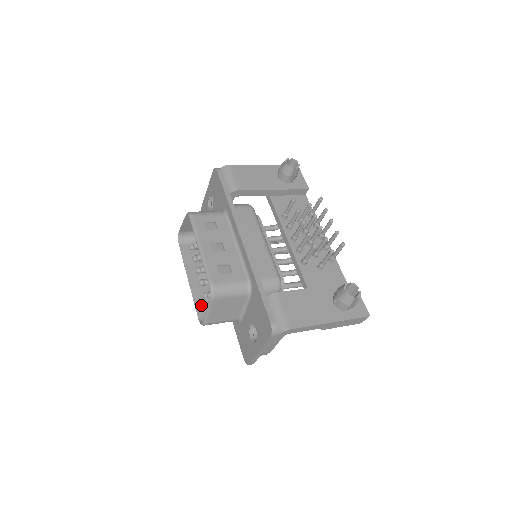
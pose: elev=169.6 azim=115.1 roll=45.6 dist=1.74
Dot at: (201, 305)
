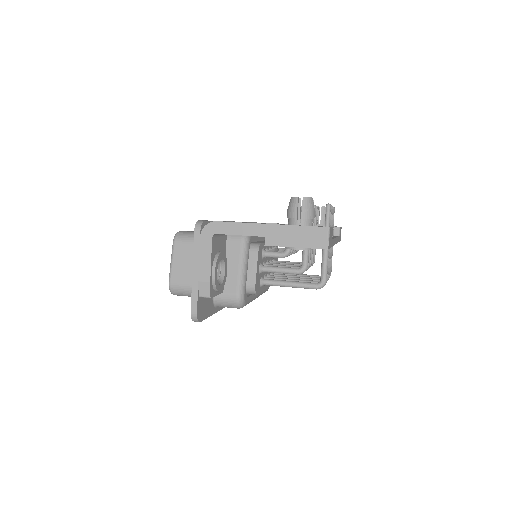
Dot at: occluded
